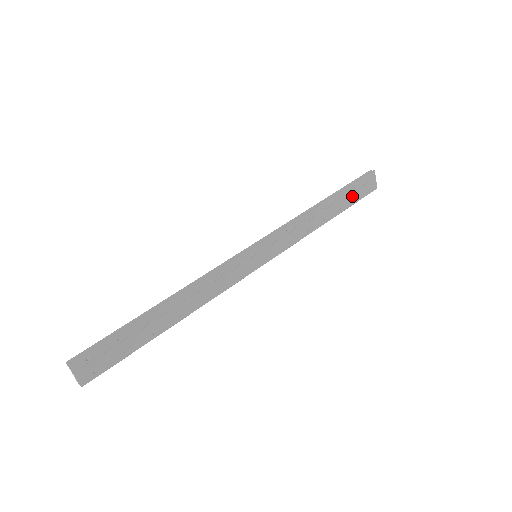
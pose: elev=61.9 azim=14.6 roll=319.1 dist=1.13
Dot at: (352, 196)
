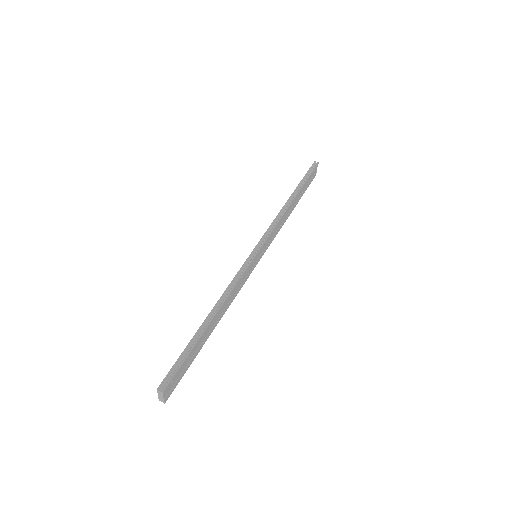
Dot at: (305, 187)
